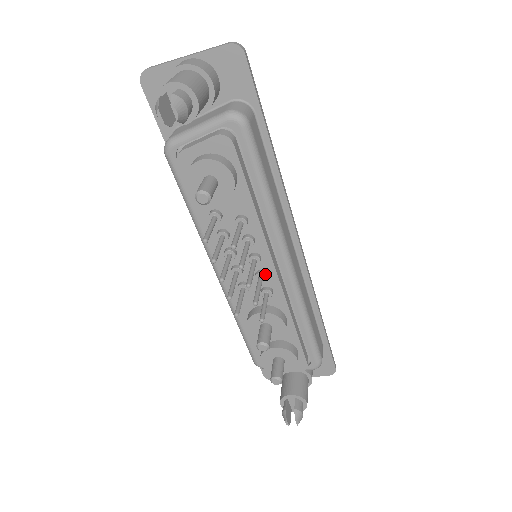
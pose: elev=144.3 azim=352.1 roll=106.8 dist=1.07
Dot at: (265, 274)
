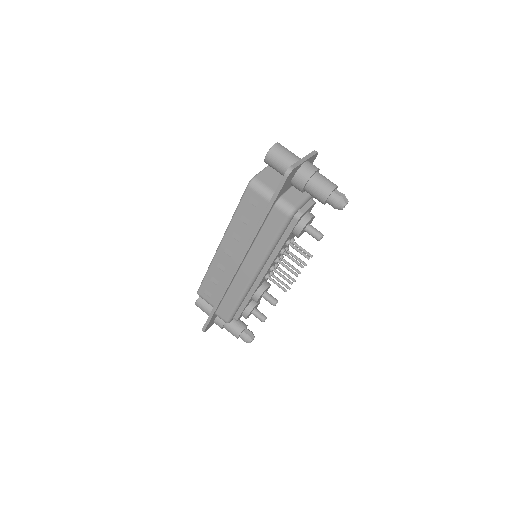
Dot at: (278, 264)
